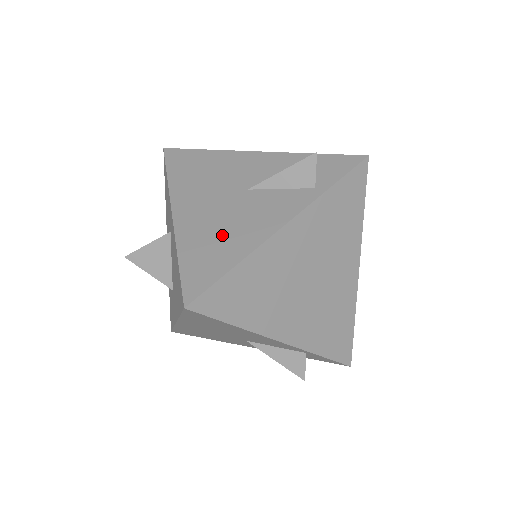
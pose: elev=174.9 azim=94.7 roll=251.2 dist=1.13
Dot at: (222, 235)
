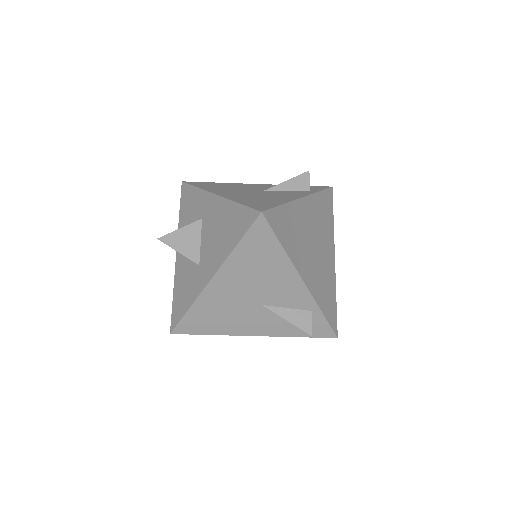
Dot at: (262, 198)
